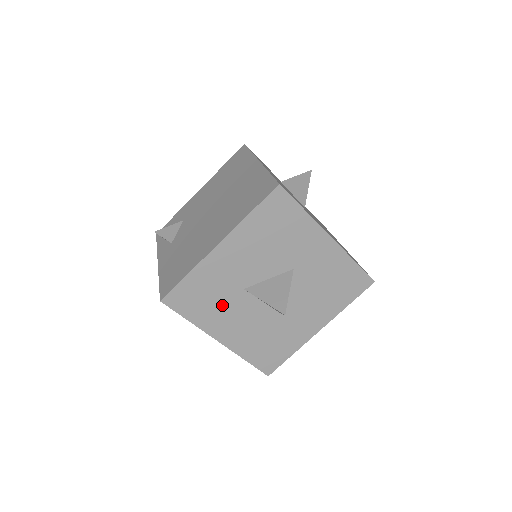
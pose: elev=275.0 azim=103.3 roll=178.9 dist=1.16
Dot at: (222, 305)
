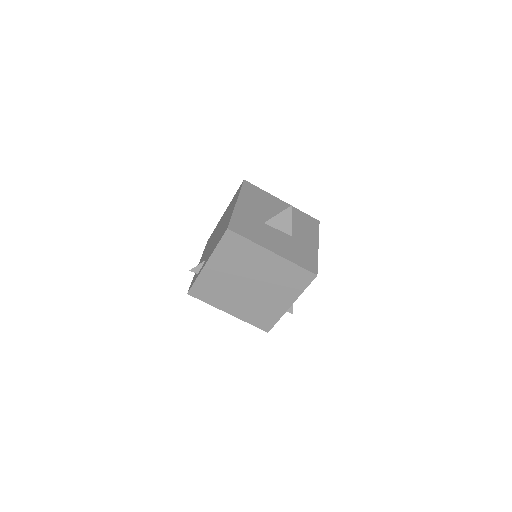
Dot at: (260, 231)
